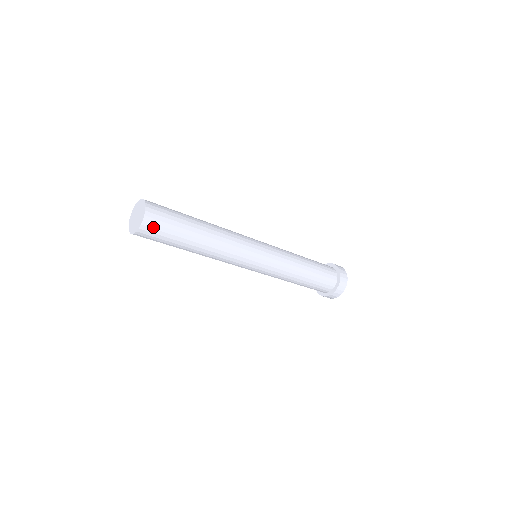
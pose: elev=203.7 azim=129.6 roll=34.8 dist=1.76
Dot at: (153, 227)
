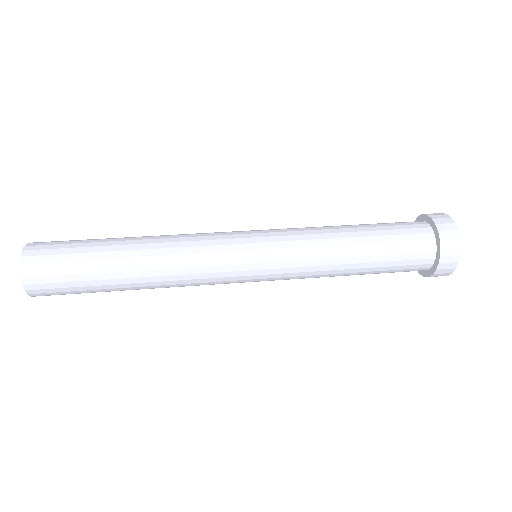
Dot at: occluded
